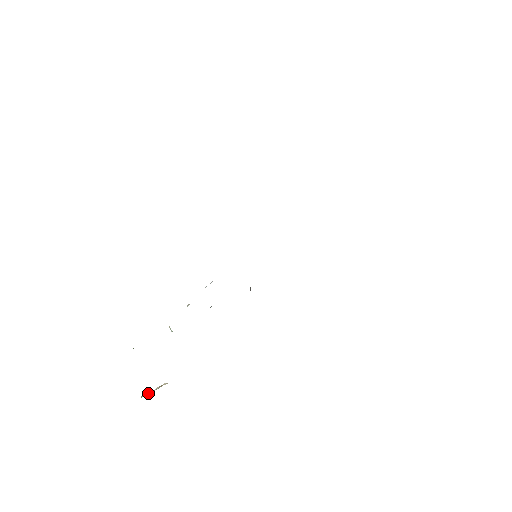
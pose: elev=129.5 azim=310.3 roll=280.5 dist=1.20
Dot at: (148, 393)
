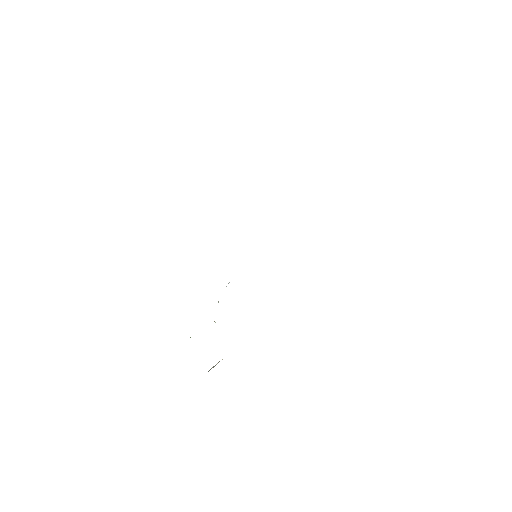
Dot at: occluded
